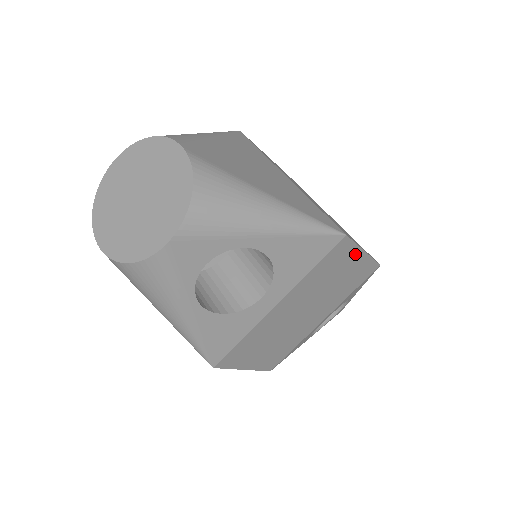
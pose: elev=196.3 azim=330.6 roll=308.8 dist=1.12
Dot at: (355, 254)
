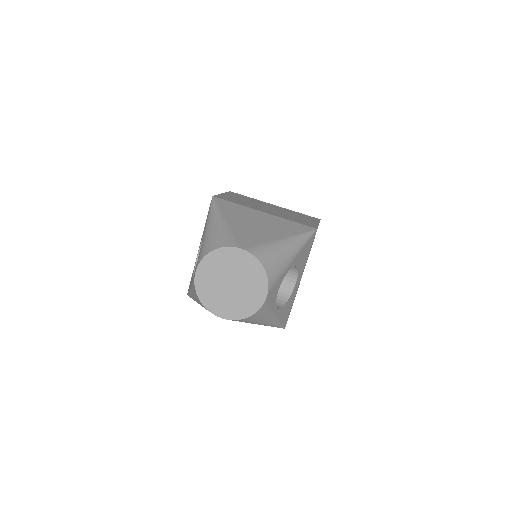
Dot at: occluded
